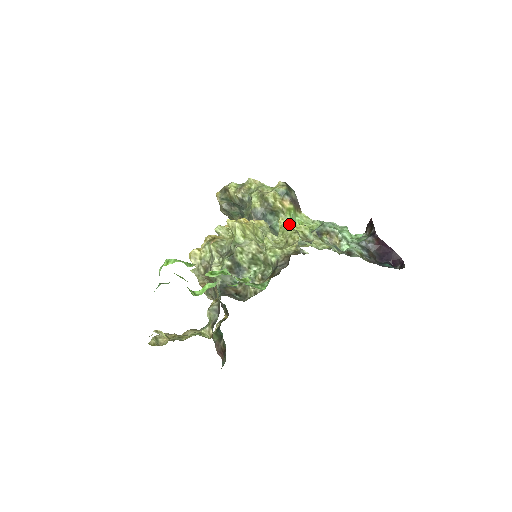
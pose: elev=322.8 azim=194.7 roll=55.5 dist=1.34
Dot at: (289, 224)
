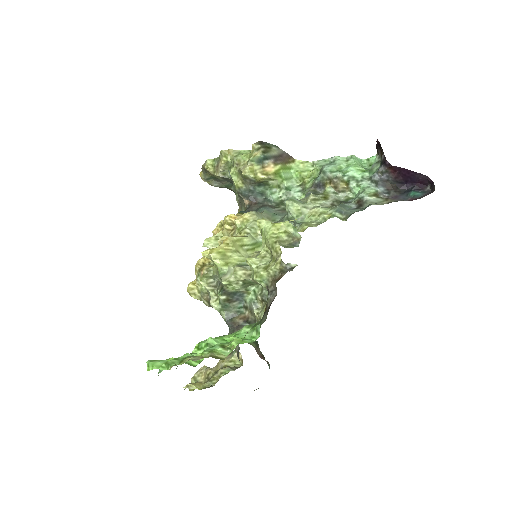
Dot at: (268, 227)
